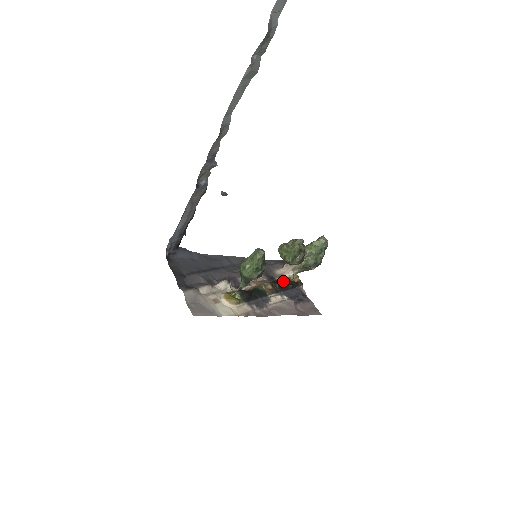
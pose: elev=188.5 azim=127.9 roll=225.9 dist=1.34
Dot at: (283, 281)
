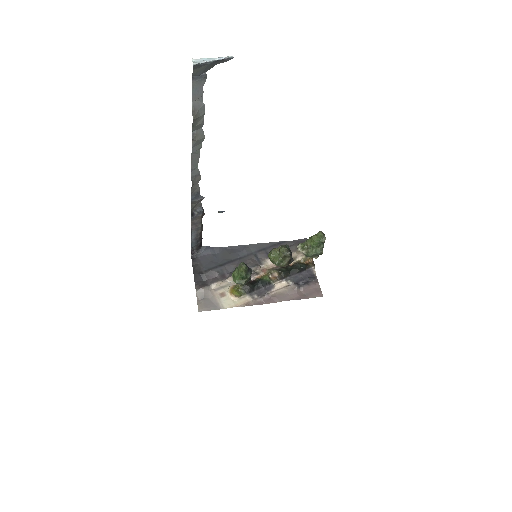
Dot at: (292, 266)
